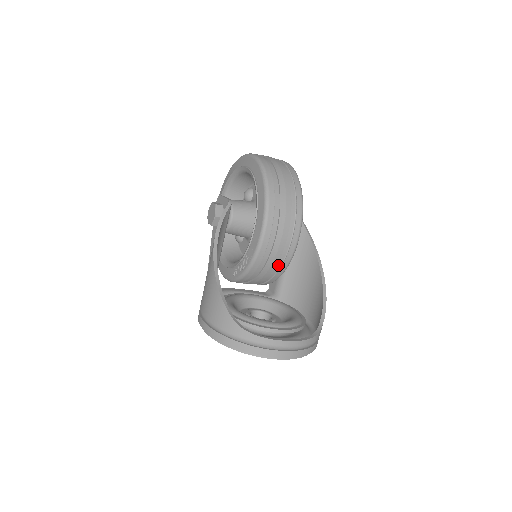
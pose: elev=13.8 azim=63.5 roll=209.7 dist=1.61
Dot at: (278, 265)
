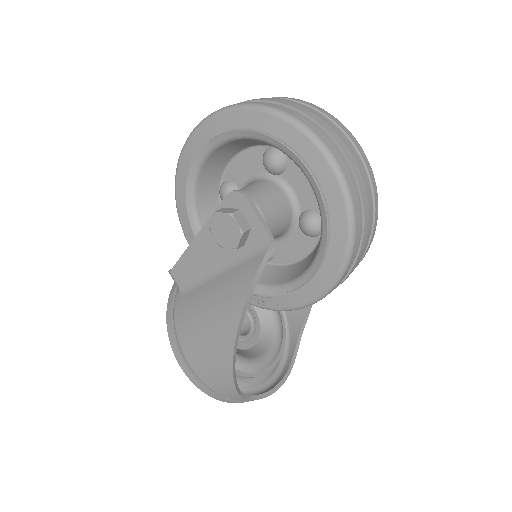
Dot at: occluded
